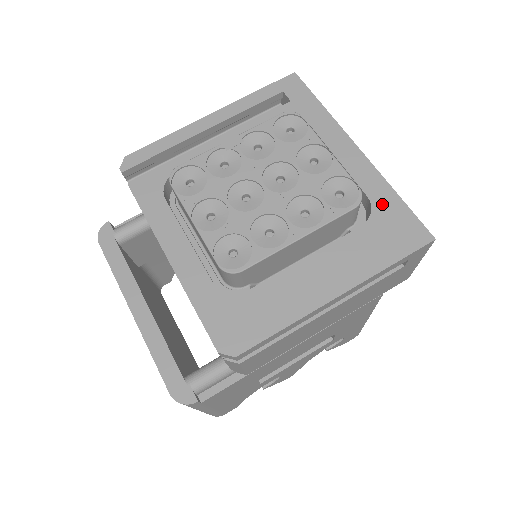
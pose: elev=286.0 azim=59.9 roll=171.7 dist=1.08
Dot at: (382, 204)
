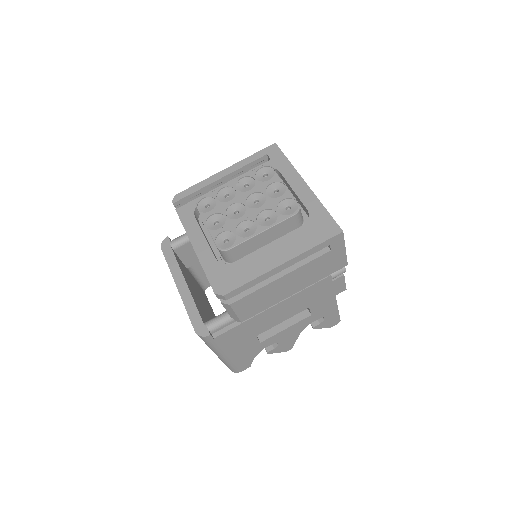
Dot at: (315, 214)
